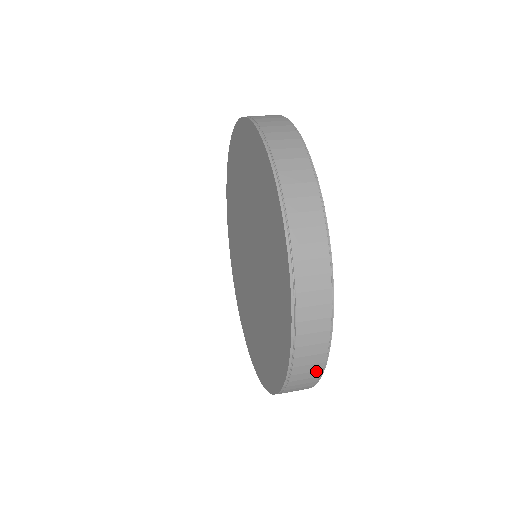
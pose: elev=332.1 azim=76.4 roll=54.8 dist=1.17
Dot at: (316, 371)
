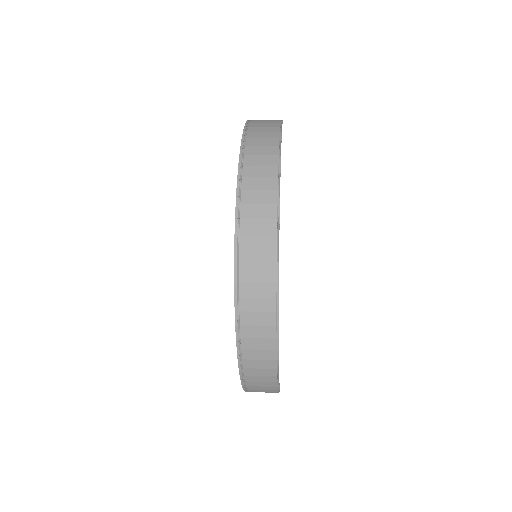
Dot at: occluded
